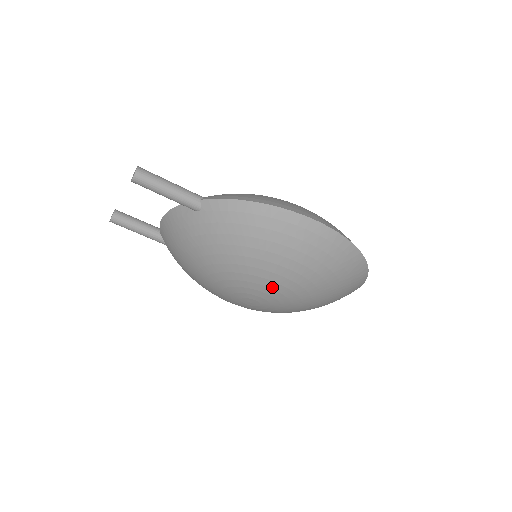
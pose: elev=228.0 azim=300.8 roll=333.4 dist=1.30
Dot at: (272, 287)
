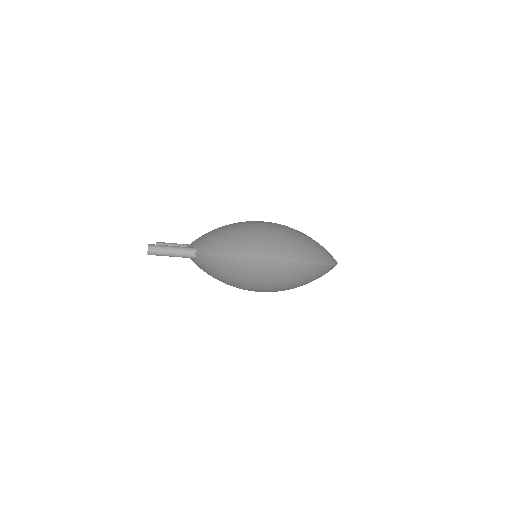
Dot at: (262, 290)
